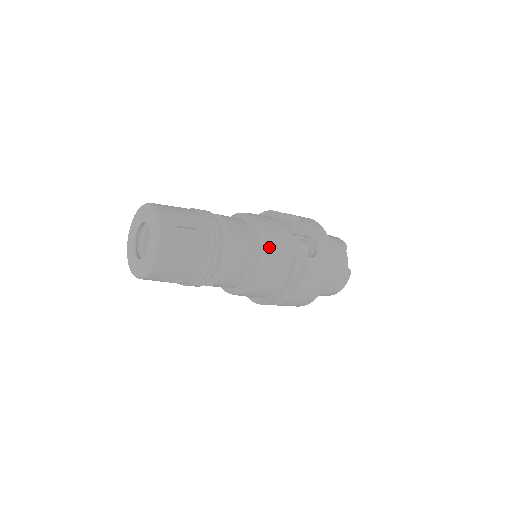
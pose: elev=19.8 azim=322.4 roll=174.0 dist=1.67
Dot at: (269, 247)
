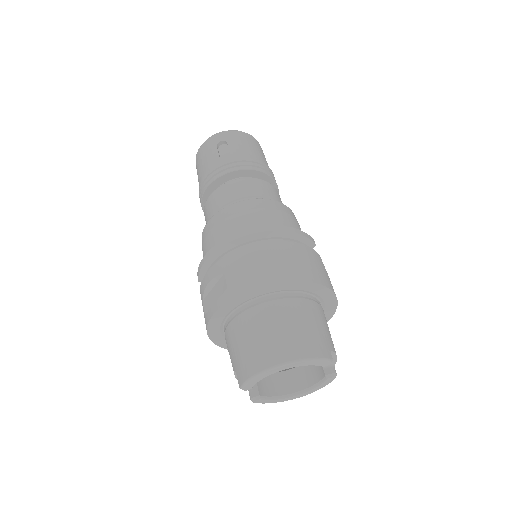
Dot at: occluded
